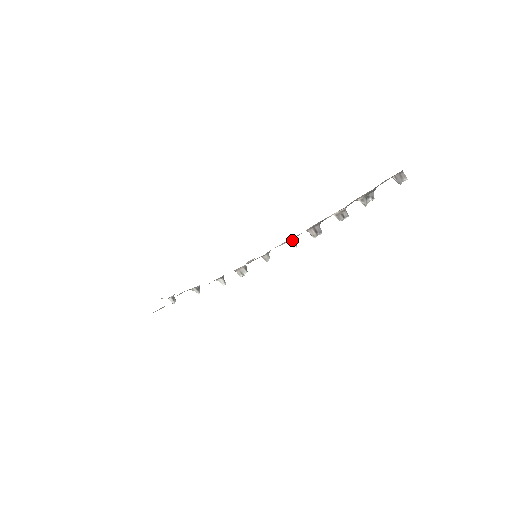
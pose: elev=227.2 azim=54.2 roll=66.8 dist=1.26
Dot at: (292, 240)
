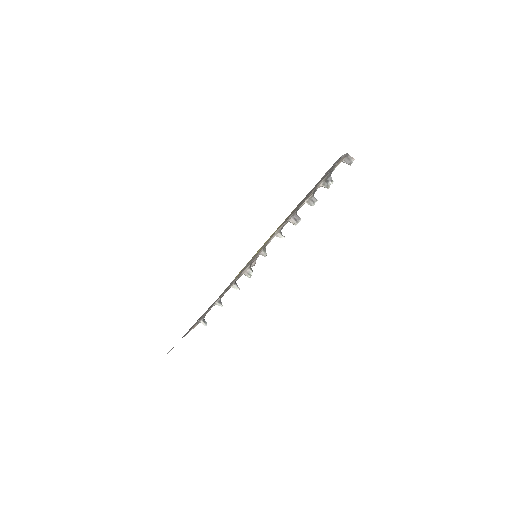
Dot at: (279, 232)
